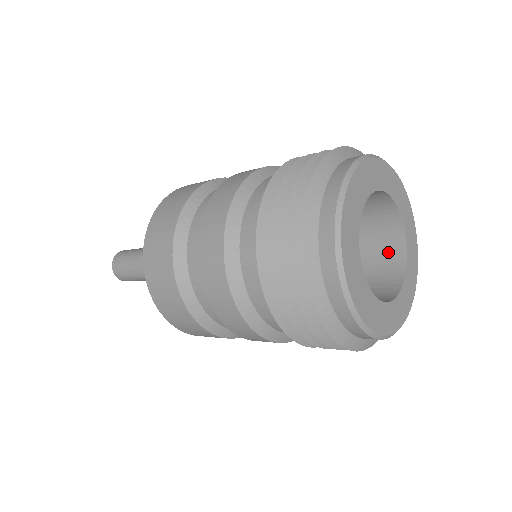
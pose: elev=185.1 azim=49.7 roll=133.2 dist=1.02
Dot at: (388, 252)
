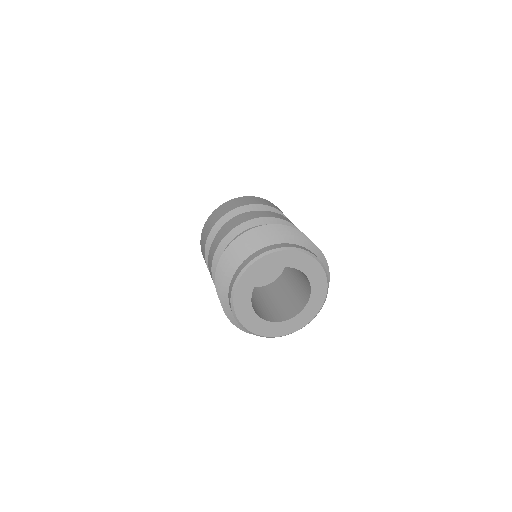
Dot at: (298, 304)
